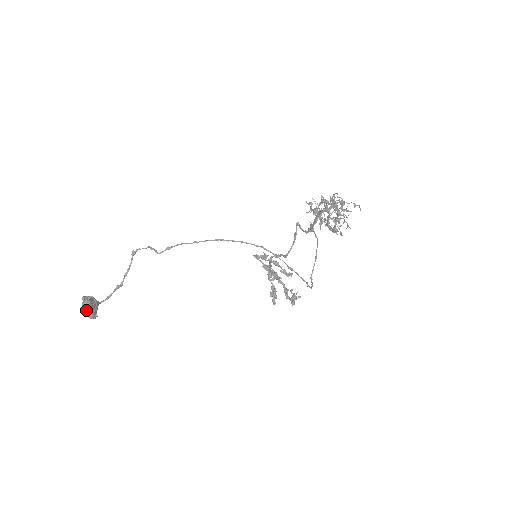
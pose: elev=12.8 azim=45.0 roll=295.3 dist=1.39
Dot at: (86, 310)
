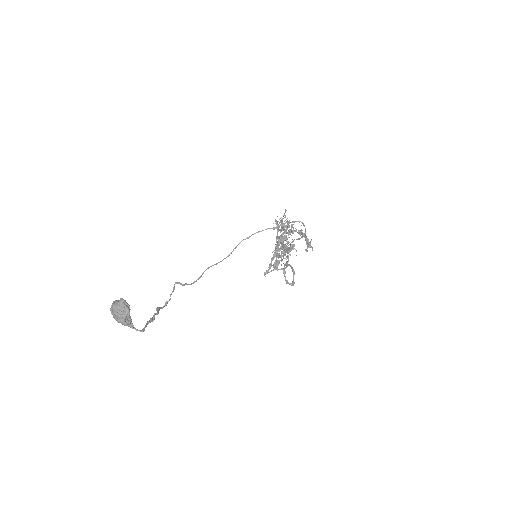
Dot at: (115, 301)
